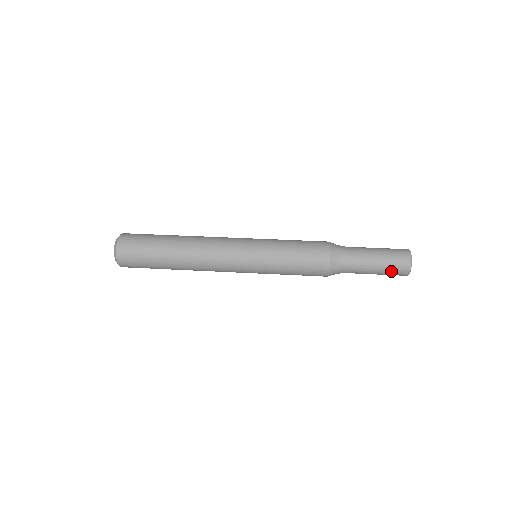
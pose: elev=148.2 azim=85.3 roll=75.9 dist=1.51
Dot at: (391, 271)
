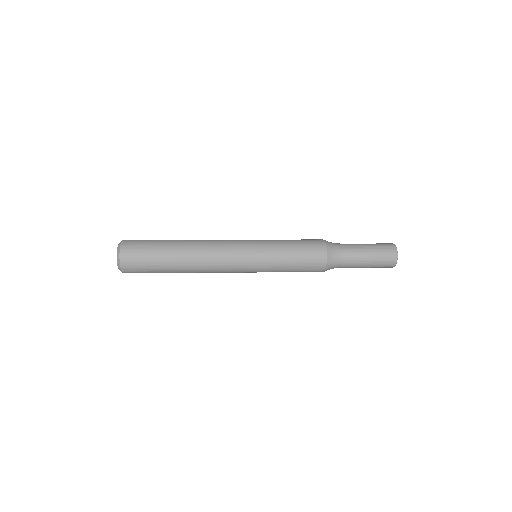
Dot at: (381, 254)
